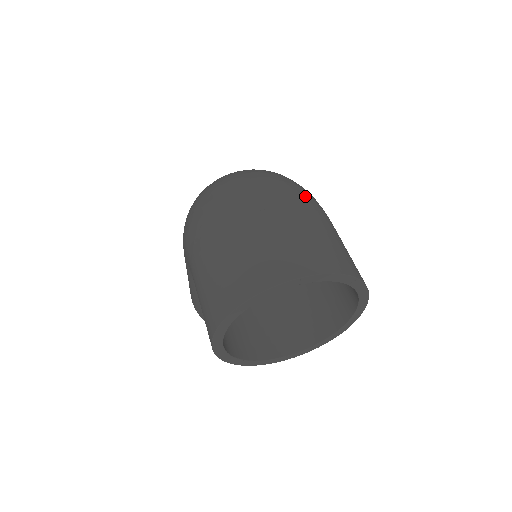
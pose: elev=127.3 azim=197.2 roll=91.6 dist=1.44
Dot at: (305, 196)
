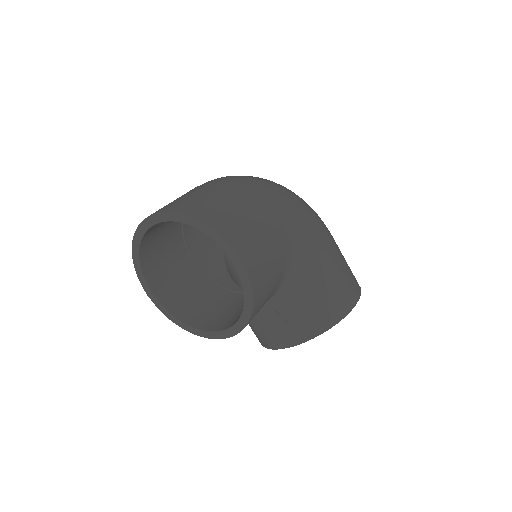
Dot at: (236, 179)
